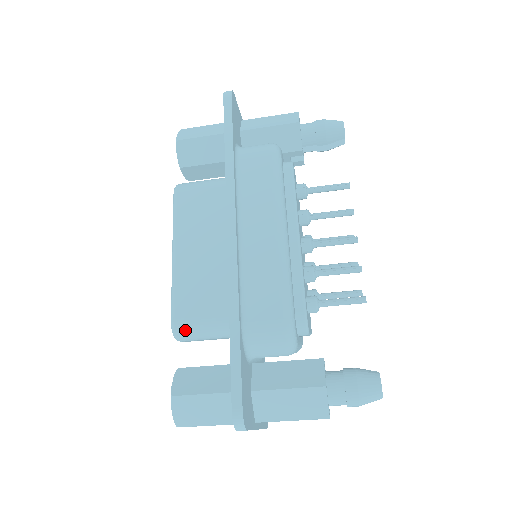
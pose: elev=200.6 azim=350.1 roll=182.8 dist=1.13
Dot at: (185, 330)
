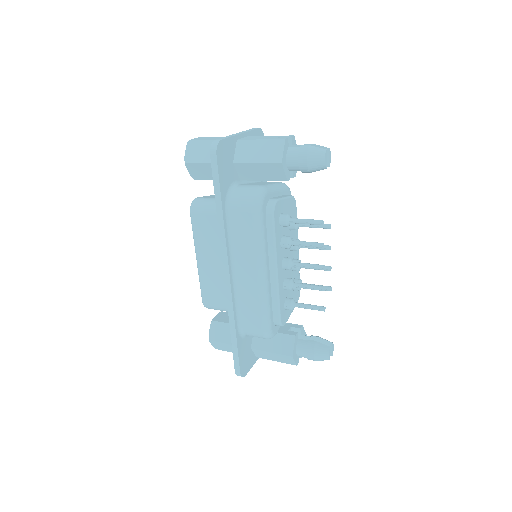
Dot at: (211, 308)
